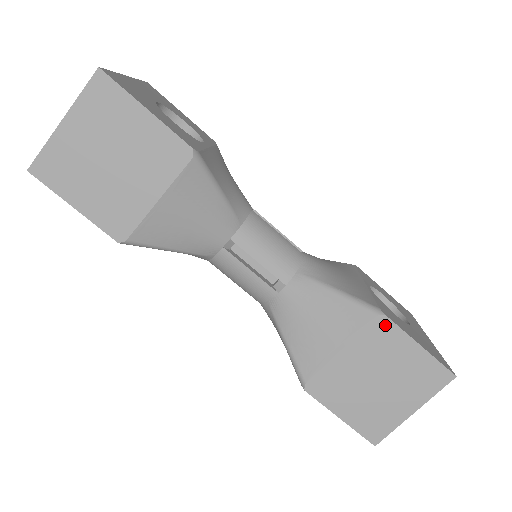
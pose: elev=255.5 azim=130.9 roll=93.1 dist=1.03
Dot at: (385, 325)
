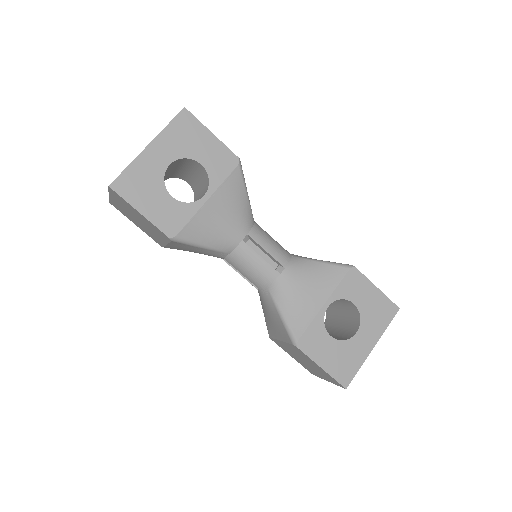
Dot at: (299, 350)
